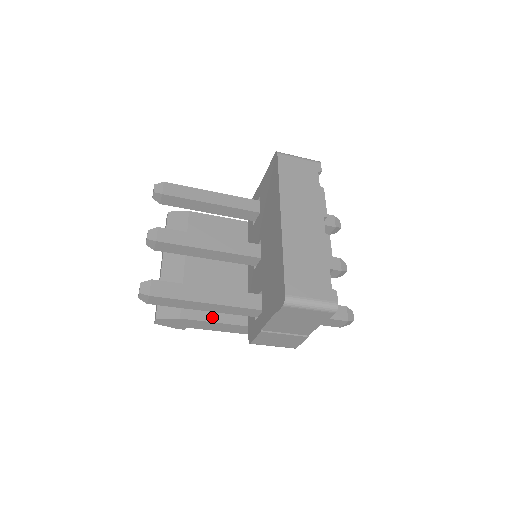
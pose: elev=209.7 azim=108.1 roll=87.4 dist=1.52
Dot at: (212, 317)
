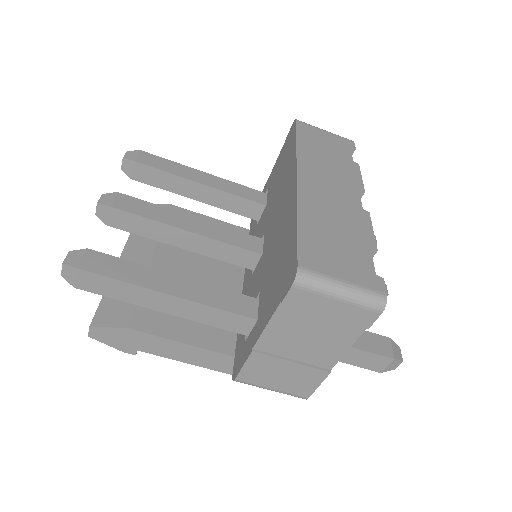
Dot at: (179, 334)
